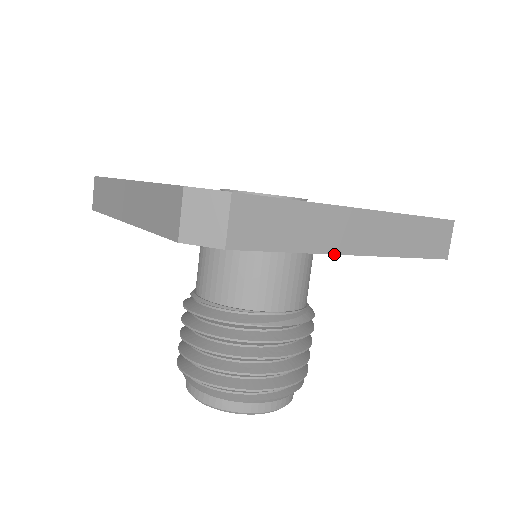
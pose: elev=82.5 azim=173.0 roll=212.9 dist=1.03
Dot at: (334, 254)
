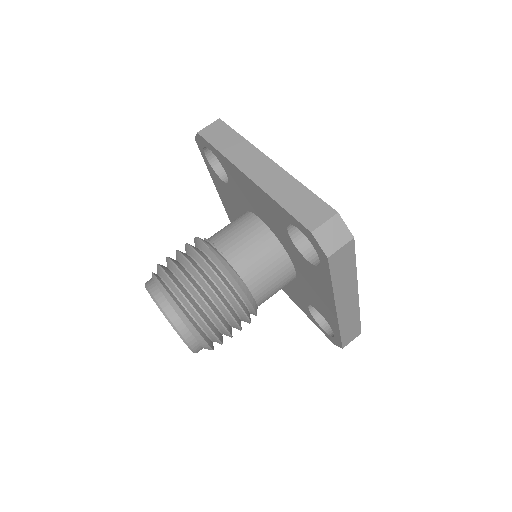
Dot at: (236, 166)
